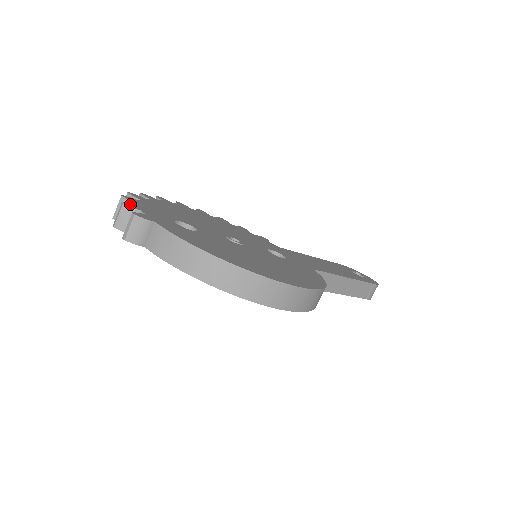
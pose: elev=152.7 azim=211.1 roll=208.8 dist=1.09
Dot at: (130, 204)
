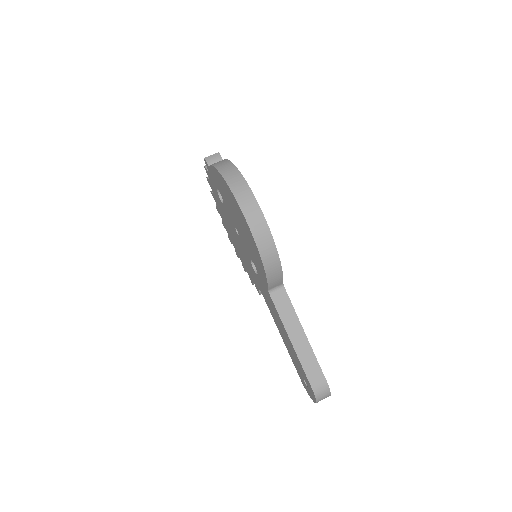
Dot at: occluded
